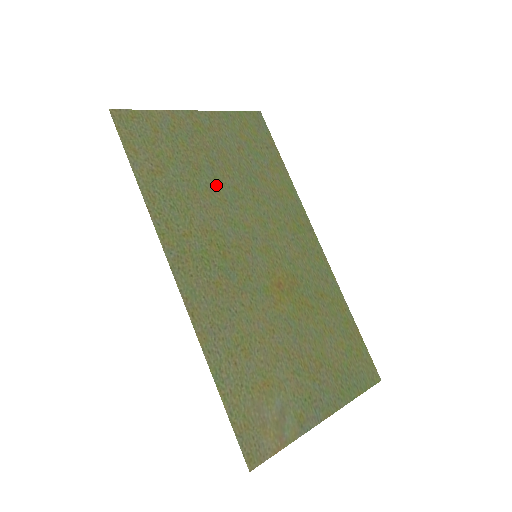
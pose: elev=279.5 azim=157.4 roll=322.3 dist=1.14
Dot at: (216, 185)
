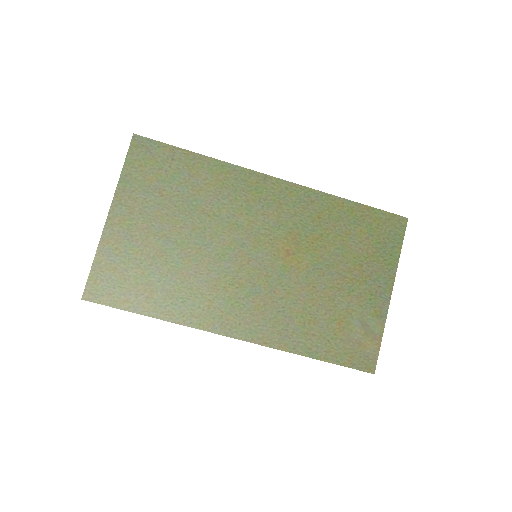
Dot at: (183, 247)
